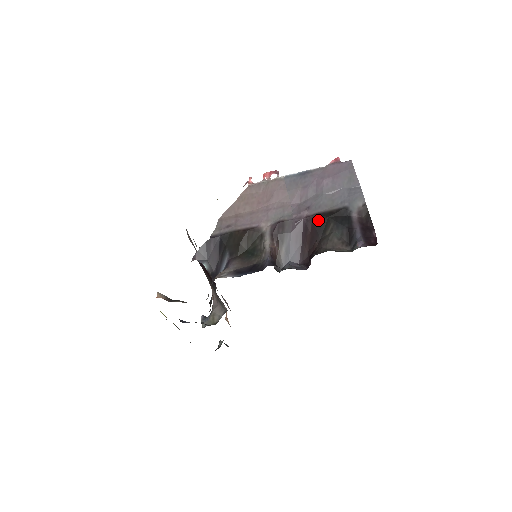
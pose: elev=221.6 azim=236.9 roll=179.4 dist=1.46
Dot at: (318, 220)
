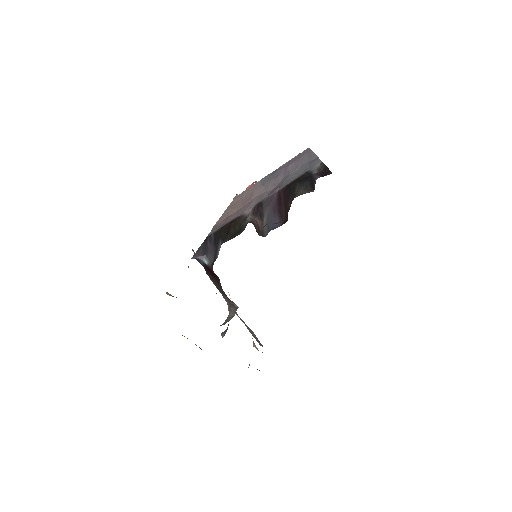
Dot at: (287, 188)
